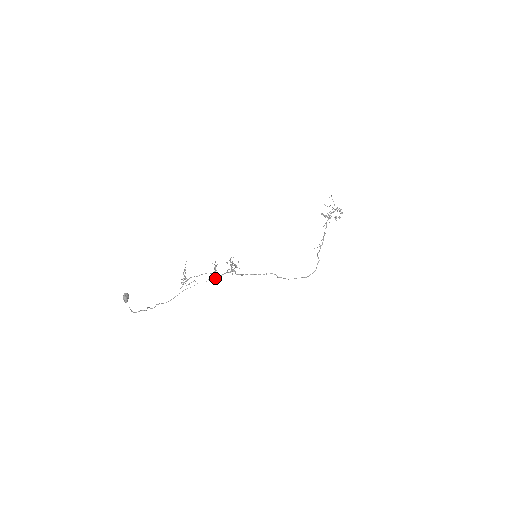
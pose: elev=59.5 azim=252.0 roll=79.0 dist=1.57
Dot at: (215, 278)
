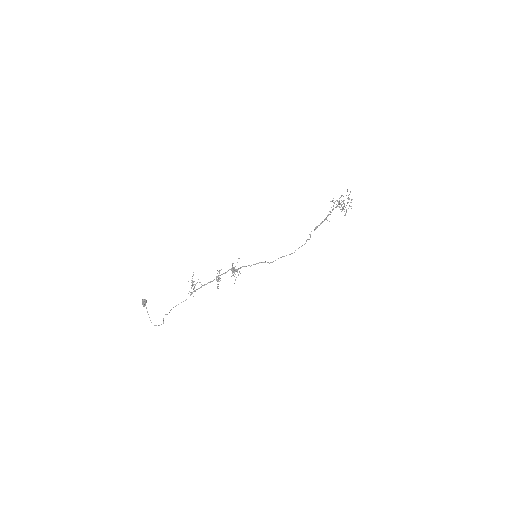
Dot at: occluded
